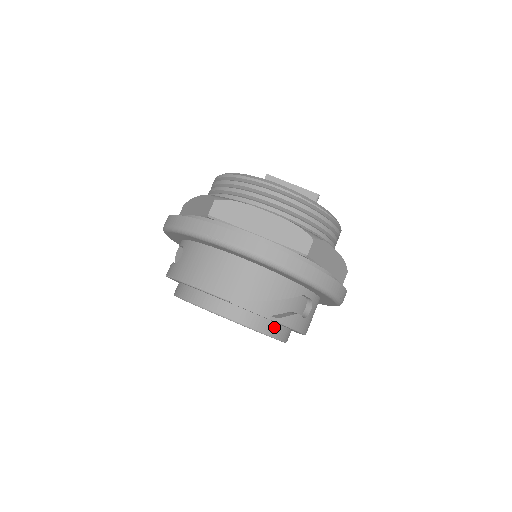
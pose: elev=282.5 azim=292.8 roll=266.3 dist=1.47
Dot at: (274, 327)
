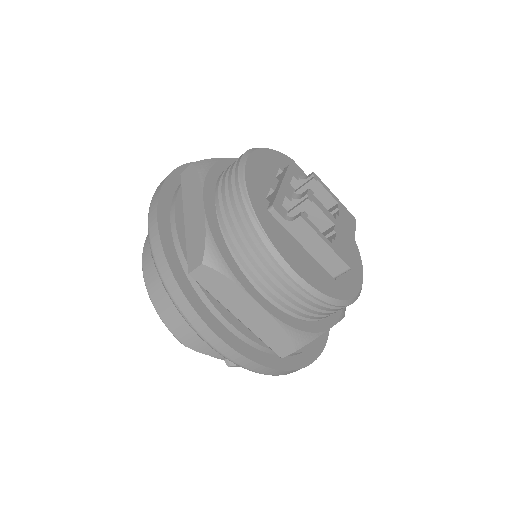
Dot at: occluded
